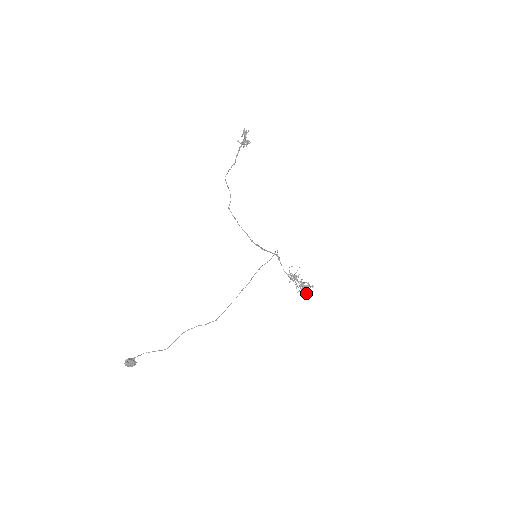
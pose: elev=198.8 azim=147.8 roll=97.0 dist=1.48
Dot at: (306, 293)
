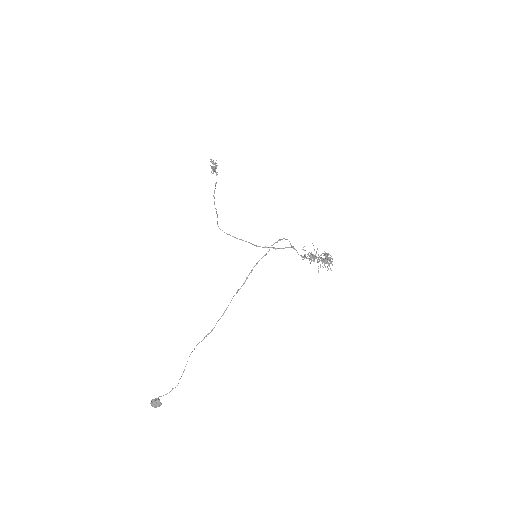
Dot at: occluded
